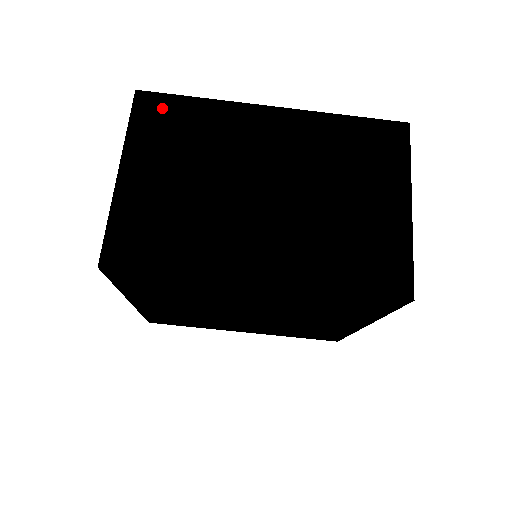
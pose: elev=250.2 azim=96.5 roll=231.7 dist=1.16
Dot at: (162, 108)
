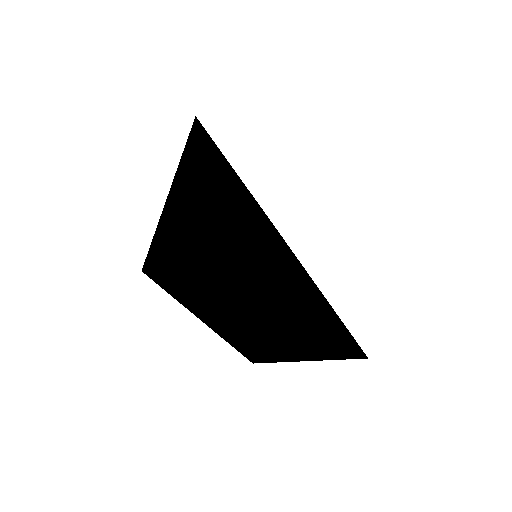
Dot at: (283, 264)
